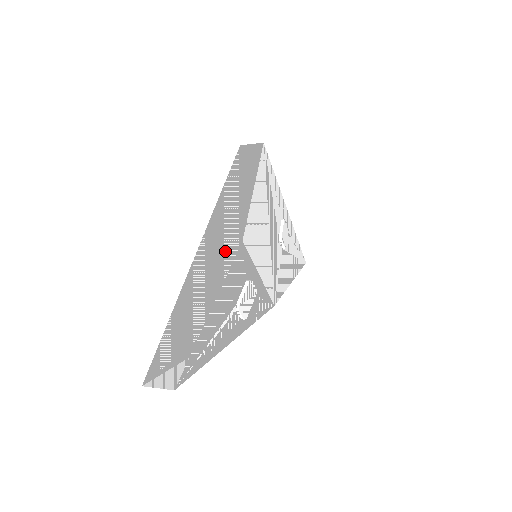
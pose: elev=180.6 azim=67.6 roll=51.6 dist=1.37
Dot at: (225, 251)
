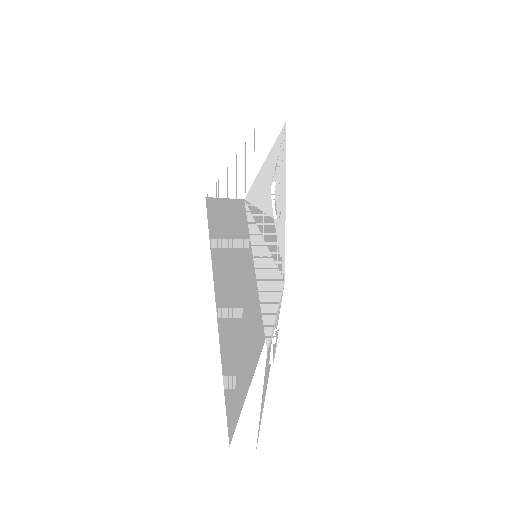
Dot at: (230, 292)
